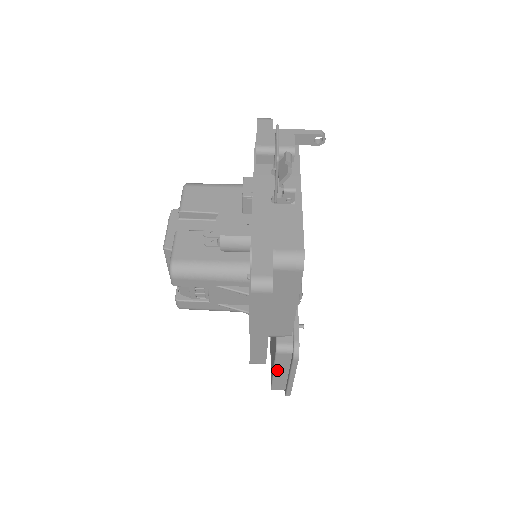
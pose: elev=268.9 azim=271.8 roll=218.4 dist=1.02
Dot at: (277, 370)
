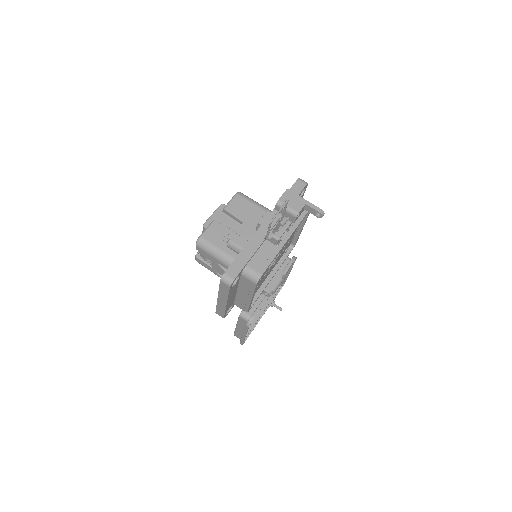
Dot at: (238, 326)
